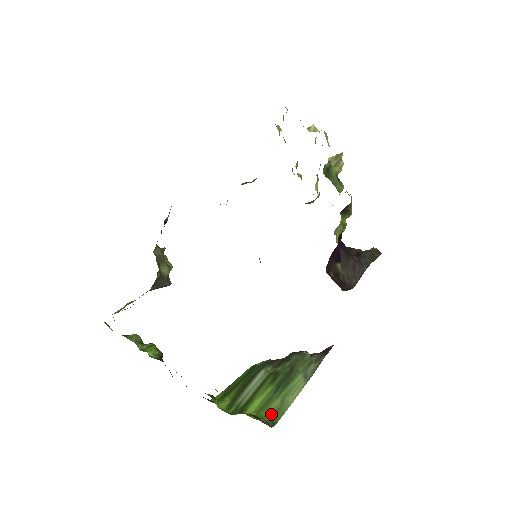
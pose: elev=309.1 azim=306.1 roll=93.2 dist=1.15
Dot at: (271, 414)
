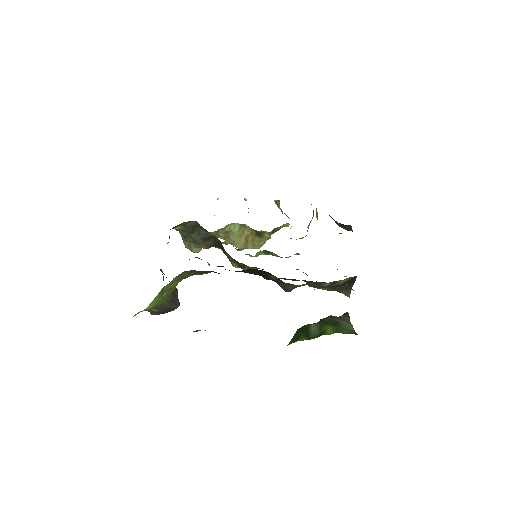
Dot at: (347, 332)
